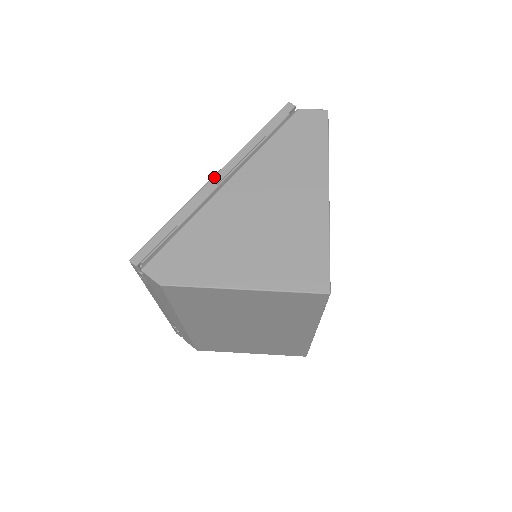
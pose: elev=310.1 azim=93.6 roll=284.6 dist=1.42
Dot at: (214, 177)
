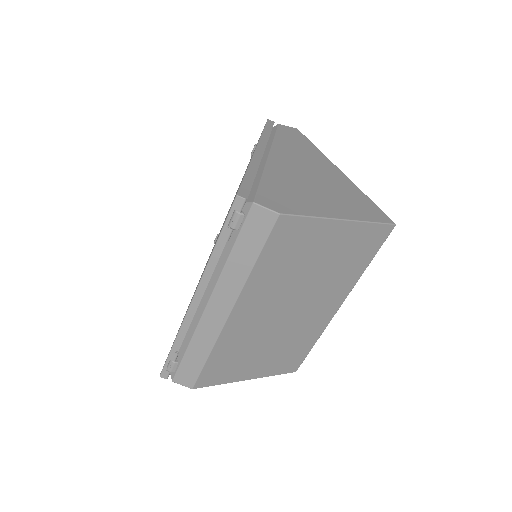
Dot at: (256, 150)
